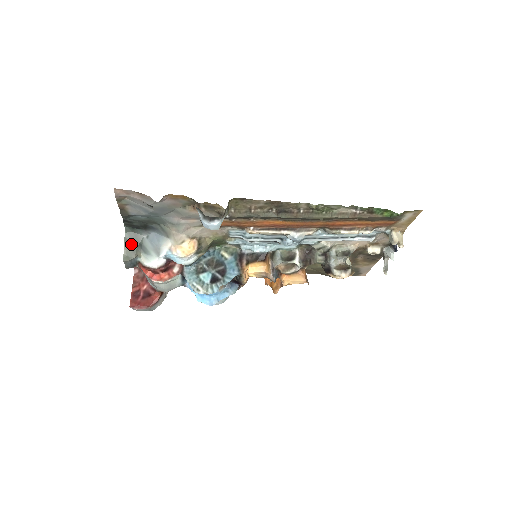
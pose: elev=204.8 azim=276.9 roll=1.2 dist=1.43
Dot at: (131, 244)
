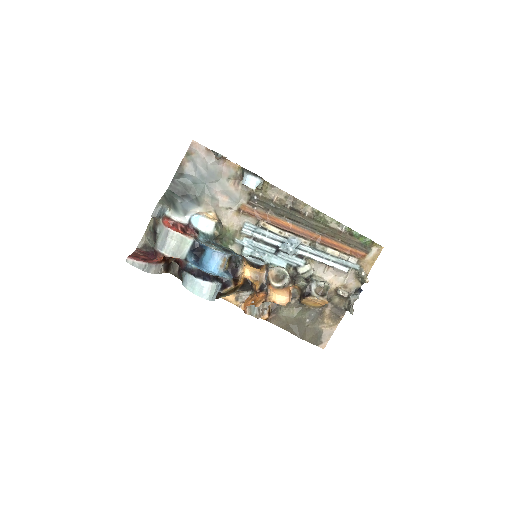
Dot at: (167, 199)
